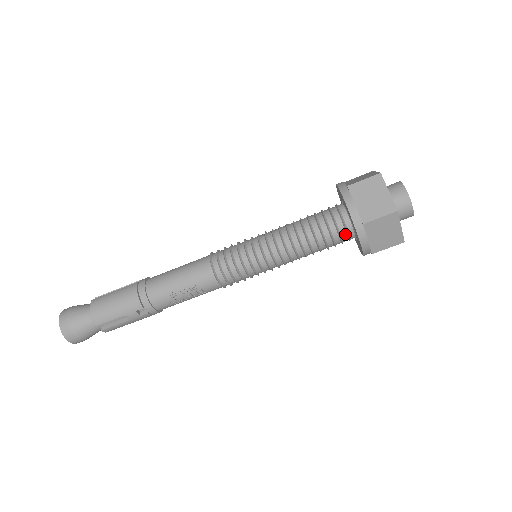
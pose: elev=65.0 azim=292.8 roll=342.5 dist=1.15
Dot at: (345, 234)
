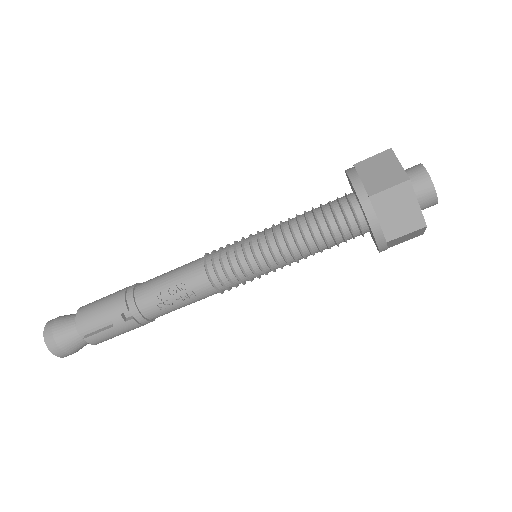
Dot at: (354, 221)
